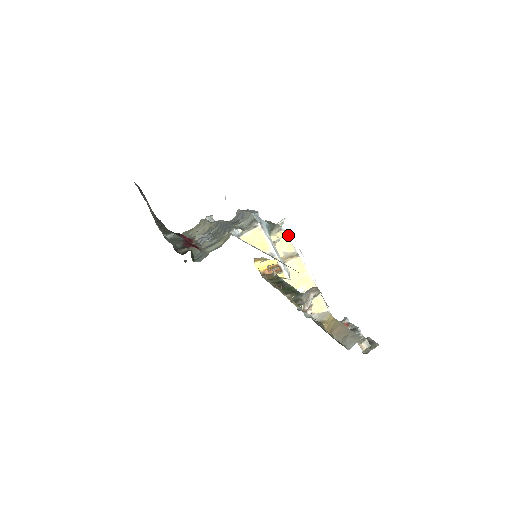
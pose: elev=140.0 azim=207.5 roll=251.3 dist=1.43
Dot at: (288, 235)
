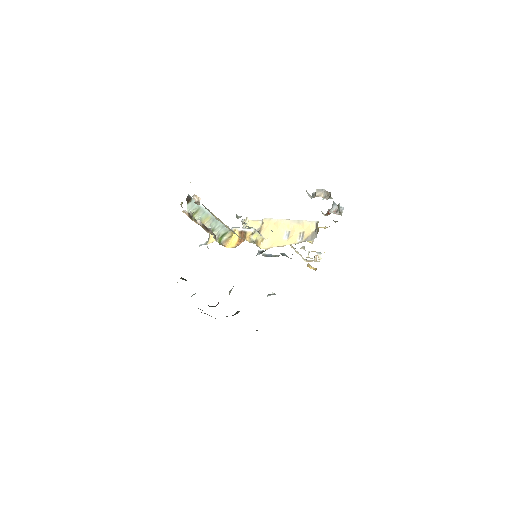
Dot at: (248, 219)
